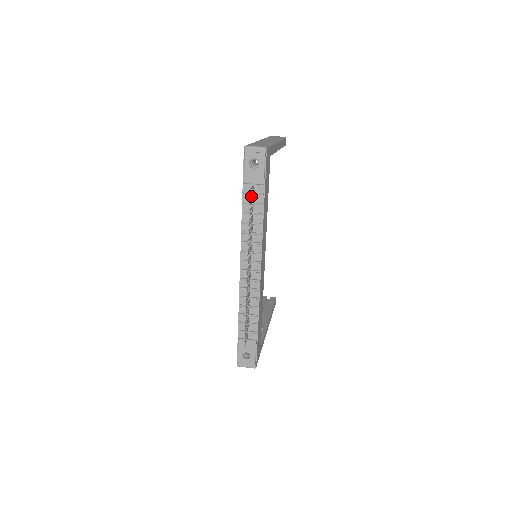
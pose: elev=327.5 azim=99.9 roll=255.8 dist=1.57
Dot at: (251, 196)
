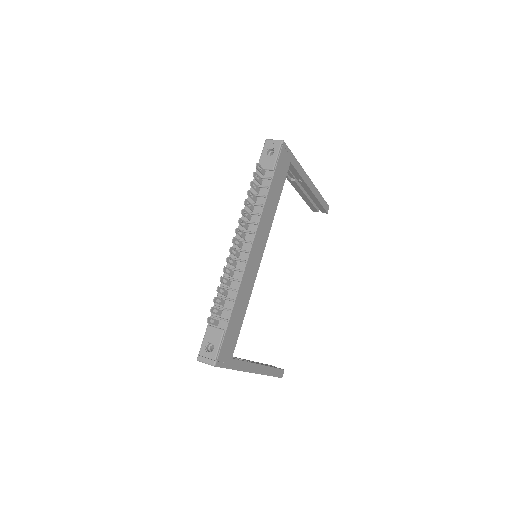
Dot at: (260, 180)
